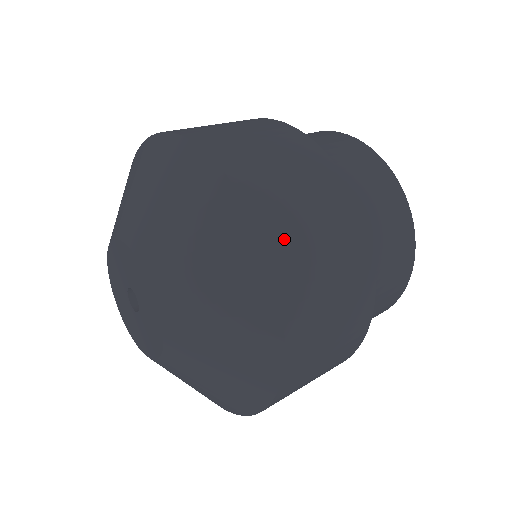
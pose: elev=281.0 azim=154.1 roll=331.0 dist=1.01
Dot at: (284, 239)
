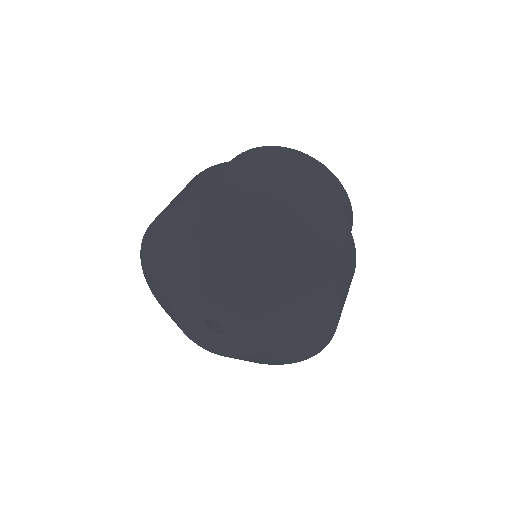
Dot at: (252, 202)
